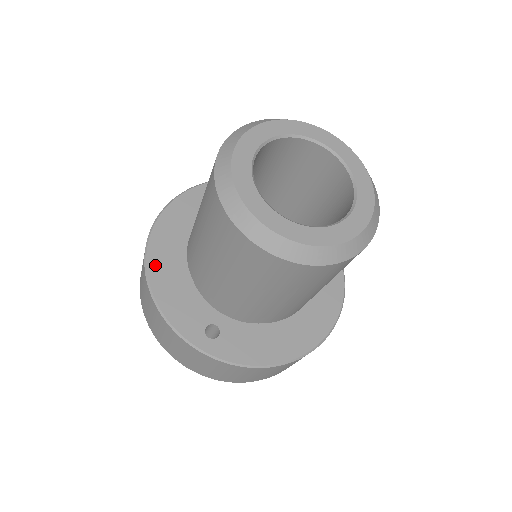
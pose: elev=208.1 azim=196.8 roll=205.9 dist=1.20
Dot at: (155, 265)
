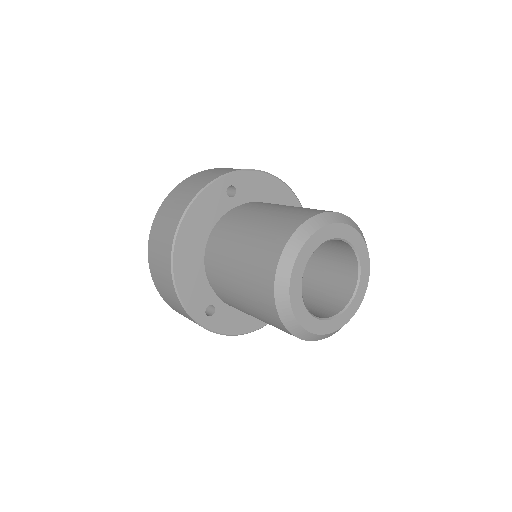
Dot at: (180, 255)
